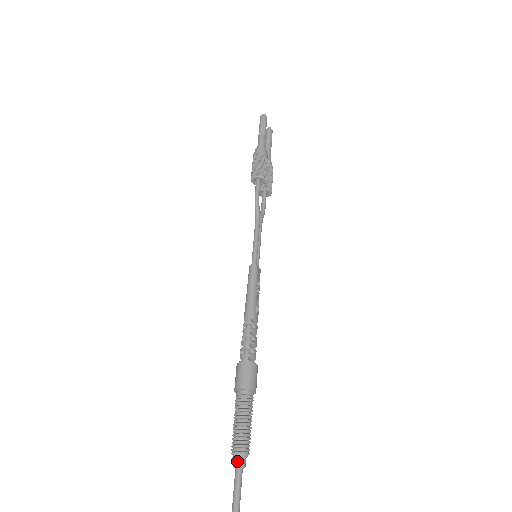
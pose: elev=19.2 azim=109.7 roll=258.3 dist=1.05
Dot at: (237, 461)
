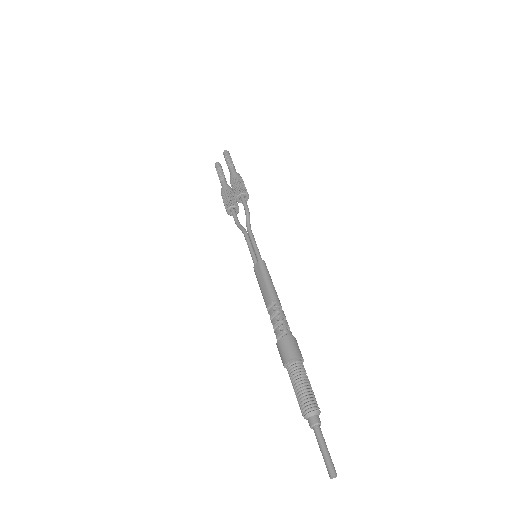
Dot at: (318, 419)
